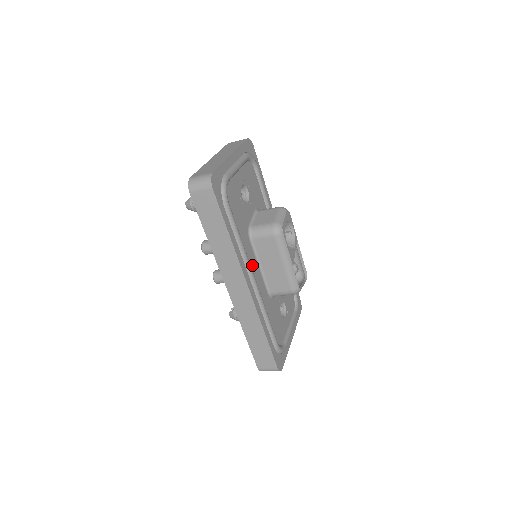
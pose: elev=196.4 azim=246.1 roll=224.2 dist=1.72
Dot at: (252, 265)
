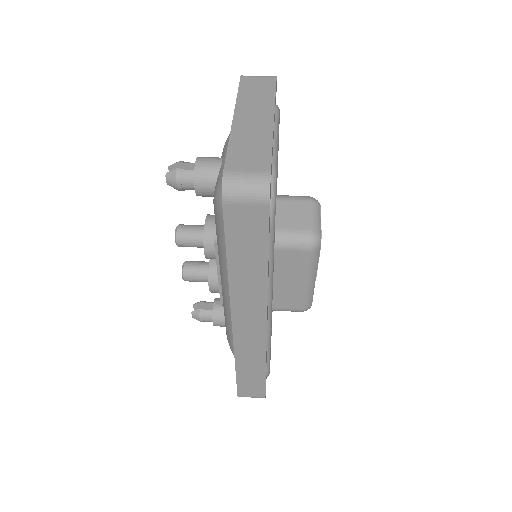
Dot at: occluded
